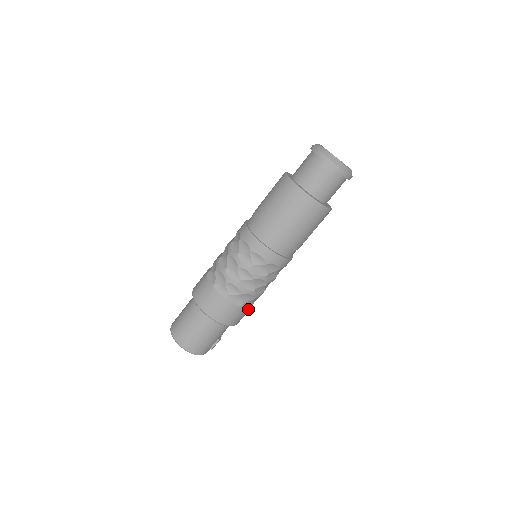
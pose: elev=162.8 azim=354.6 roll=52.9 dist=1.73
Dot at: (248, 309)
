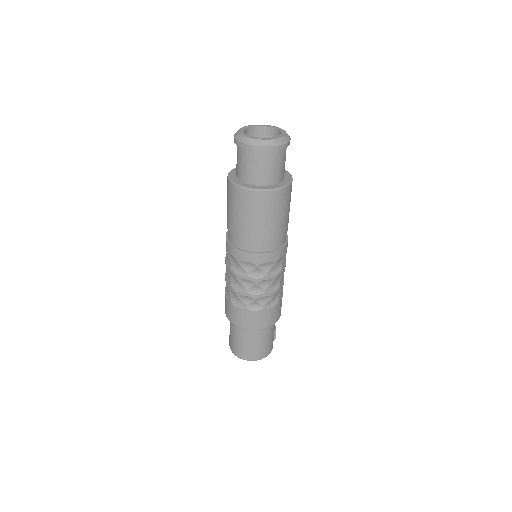
Dot at: (282, 296)
